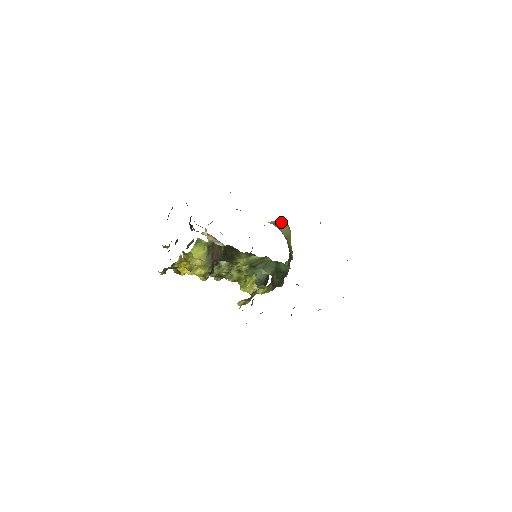
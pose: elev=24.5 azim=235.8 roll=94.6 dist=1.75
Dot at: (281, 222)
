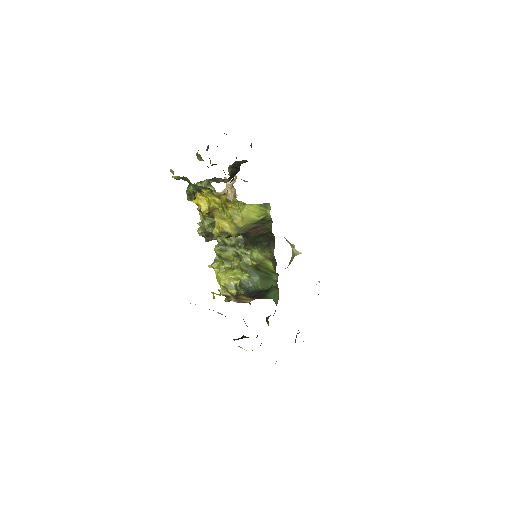
Dot at: (296, 250)
